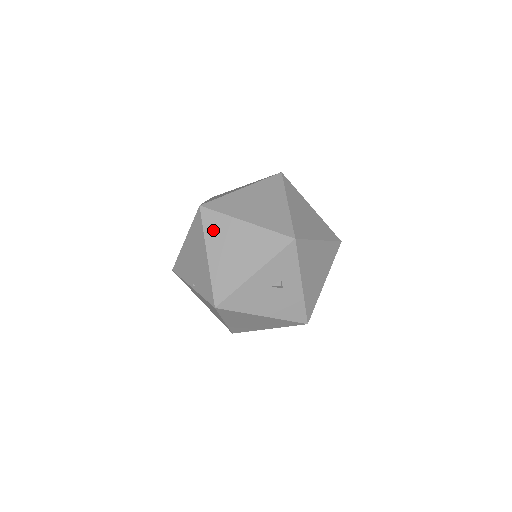
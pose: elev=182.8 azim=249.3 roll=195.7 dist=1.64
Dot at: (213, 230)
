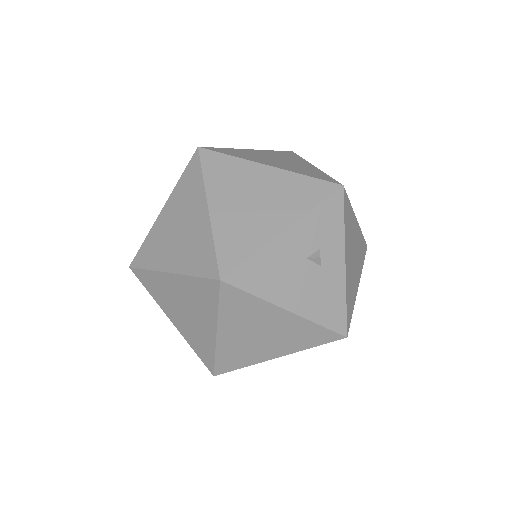
Dot at: (218, 175)
